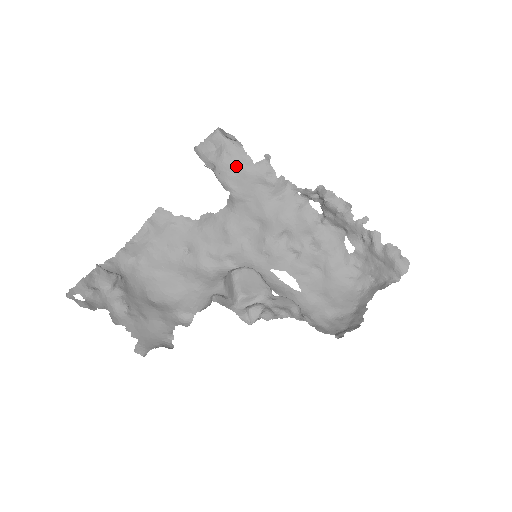
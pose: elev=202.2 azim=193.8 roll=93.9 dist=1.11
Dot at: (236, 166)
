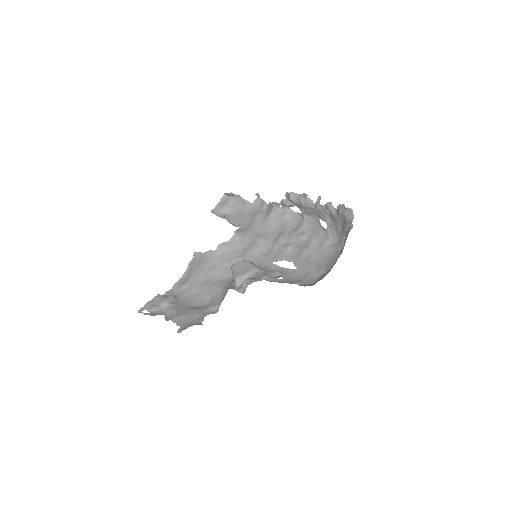
Dot at: (242, 210)
